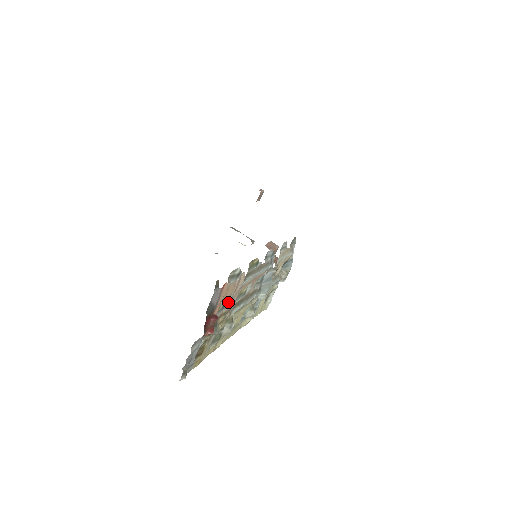
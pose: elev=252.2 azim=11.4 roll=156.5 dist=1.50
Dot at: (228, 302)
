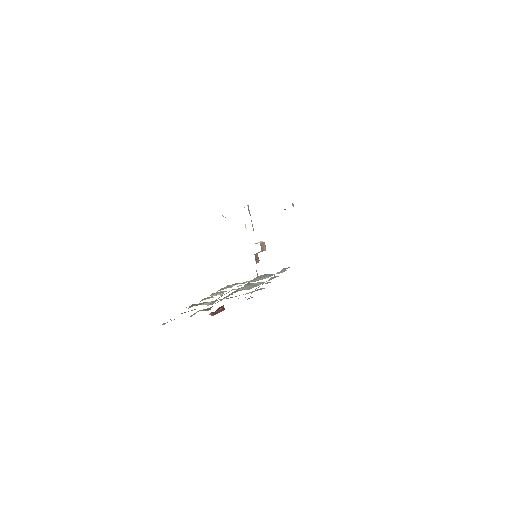
Dot at: occluded
